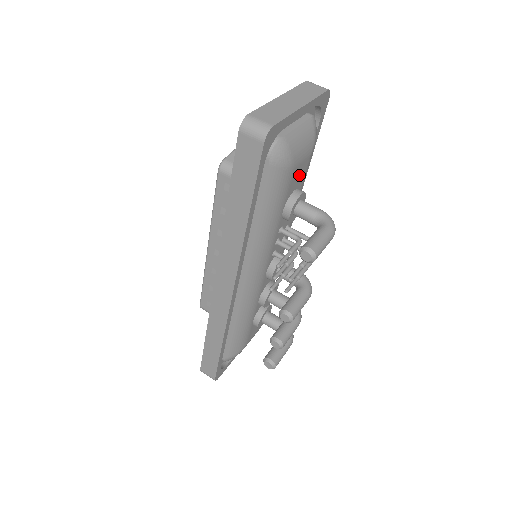
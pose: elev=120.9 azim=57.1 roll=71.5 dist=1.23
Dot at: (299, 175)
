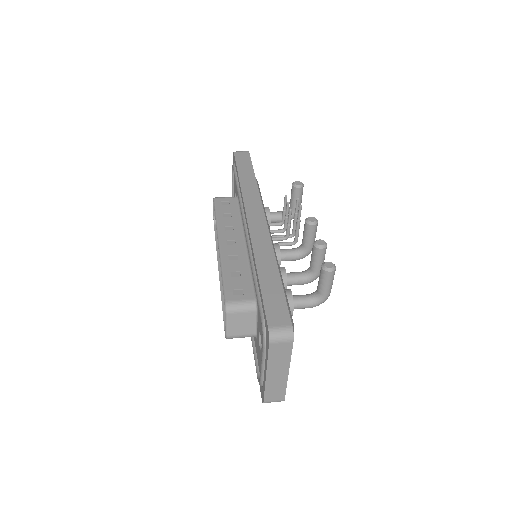
Dot at: occluded
